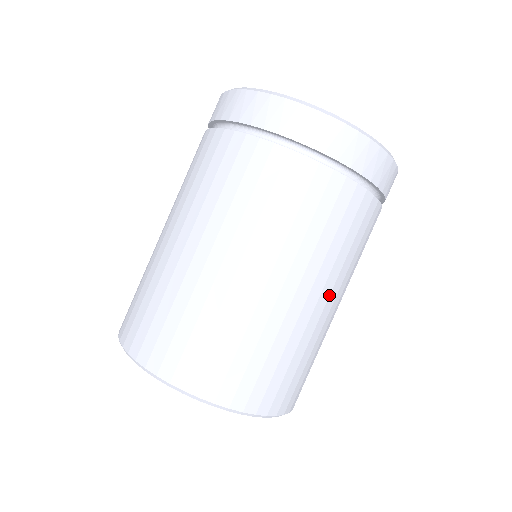
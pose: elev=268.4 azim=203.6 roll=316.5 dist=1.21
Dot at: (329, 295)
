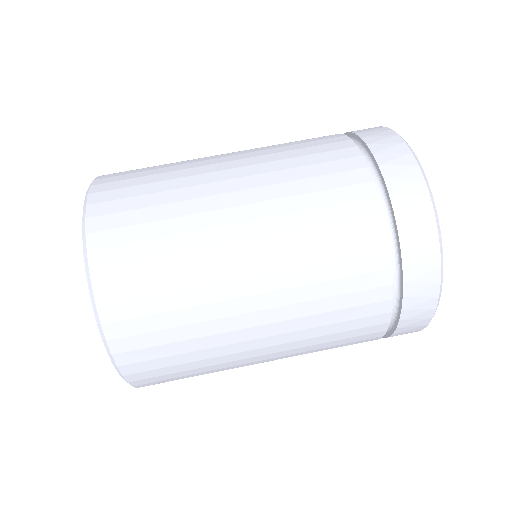
Dot at: (260, 274)
